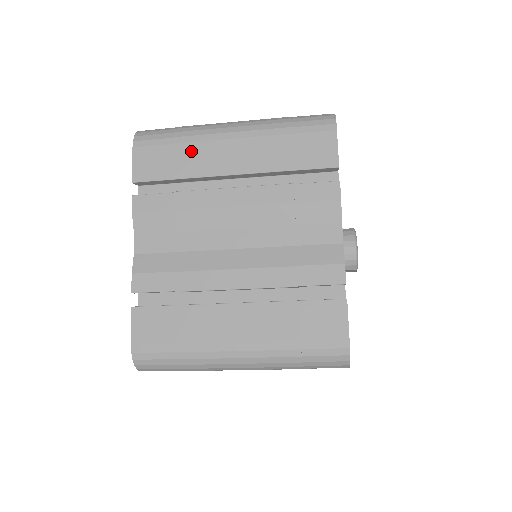
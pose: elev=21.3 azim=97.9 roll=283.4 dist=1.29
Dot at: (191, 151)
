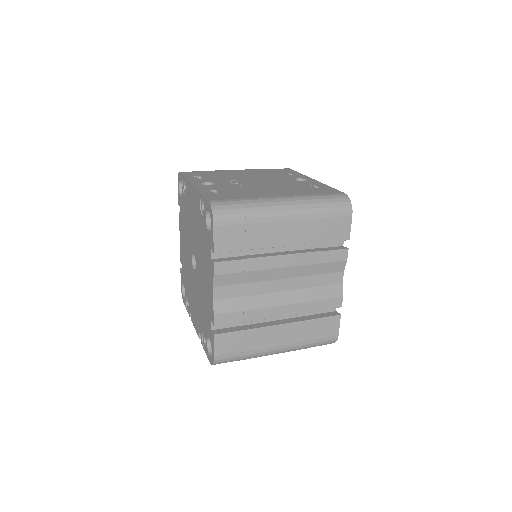
Dot at: (258, 230)
